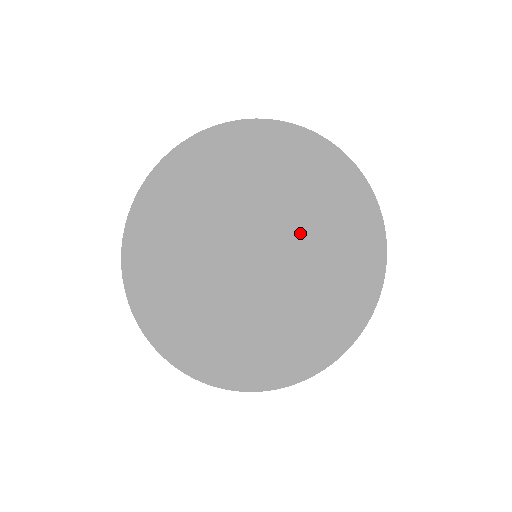
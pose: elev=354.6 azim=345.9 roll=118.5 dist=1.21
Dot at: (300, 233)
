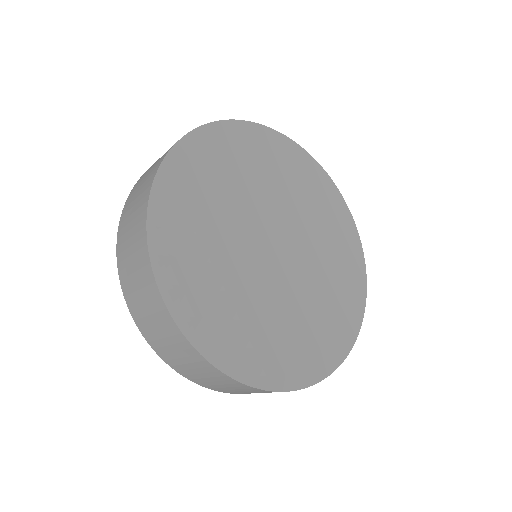
Dot at: (272, 205)
